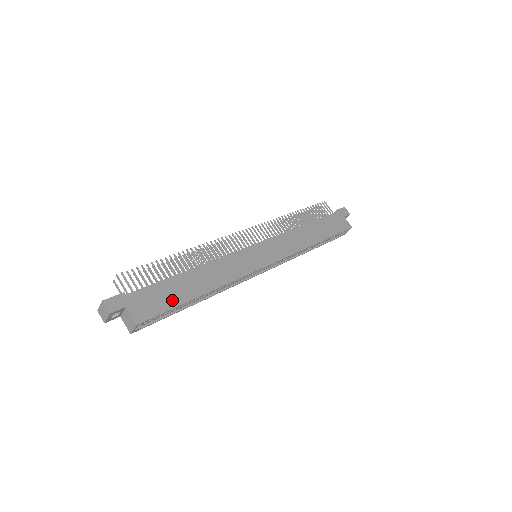
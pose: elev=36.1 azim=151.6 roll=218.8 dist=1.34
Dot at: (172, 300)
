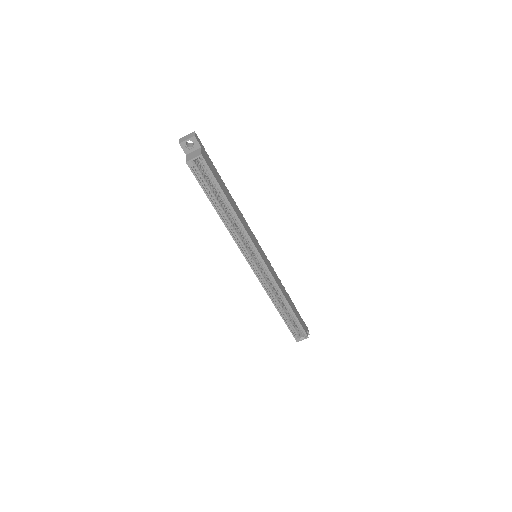
Dot at: (219, 181)
